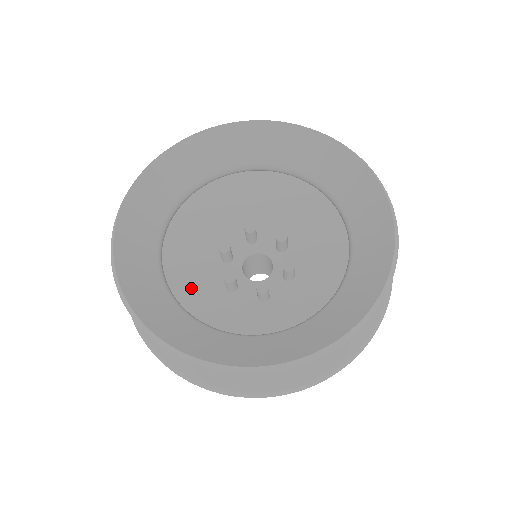
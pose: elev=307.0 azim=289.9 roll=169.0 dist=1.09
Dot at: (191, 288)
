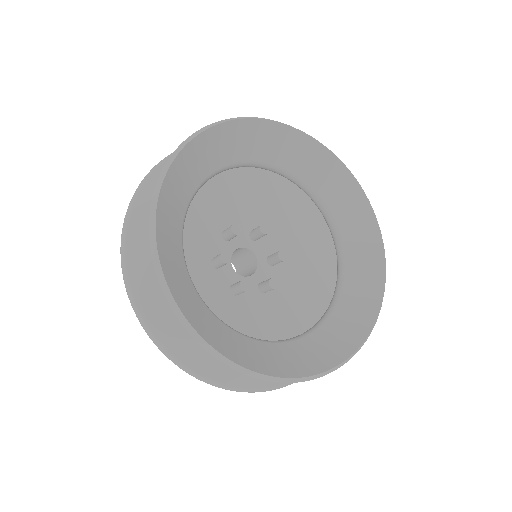
Dot at: (185, 239)
